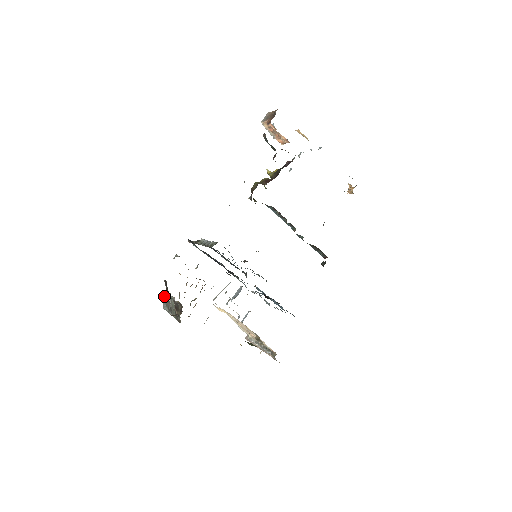
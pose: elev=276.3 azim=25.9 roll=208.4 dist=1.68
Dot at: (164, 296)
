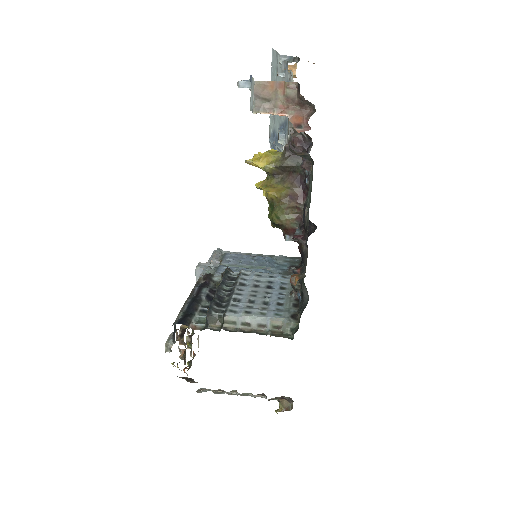
Dot at: (200, 390)
